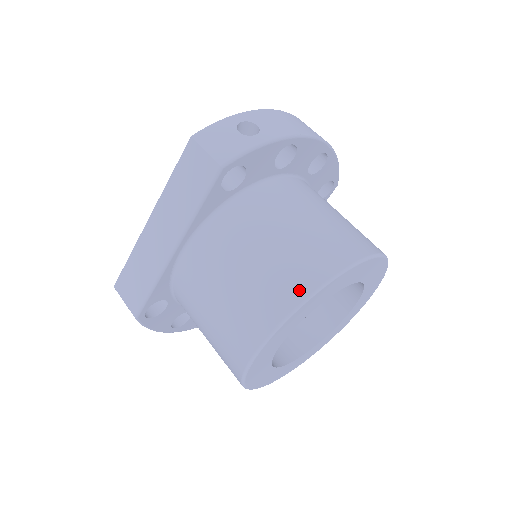
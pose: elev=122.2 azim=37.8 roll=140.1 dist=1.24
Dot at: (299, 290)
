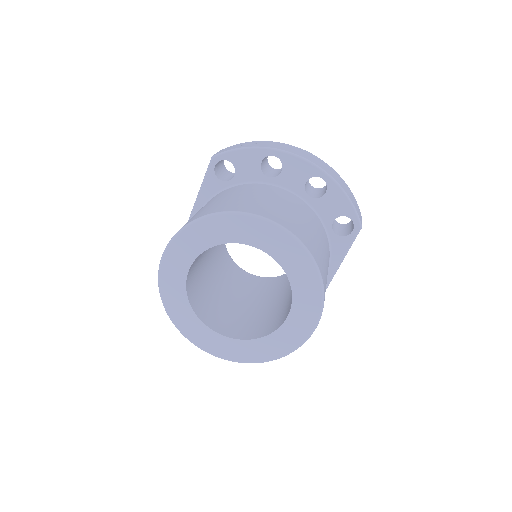
Dot at: occluded
